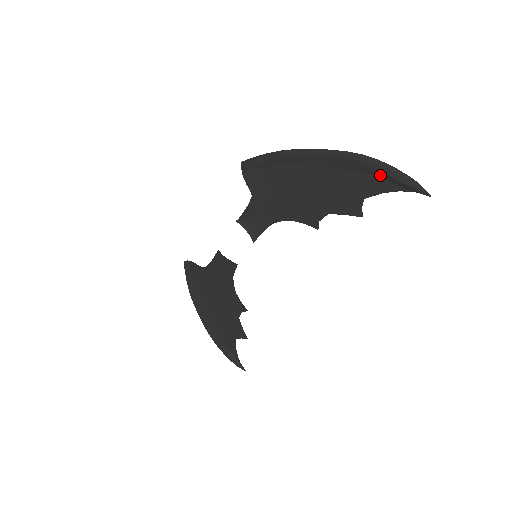
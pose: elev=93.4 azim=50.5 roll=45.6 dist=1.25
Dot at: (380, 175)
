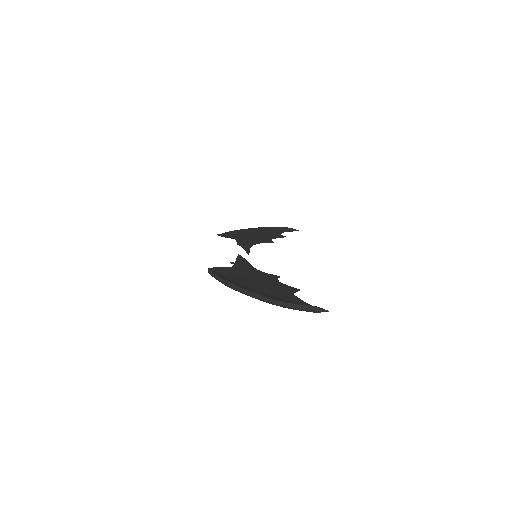
Dot at: occluded
